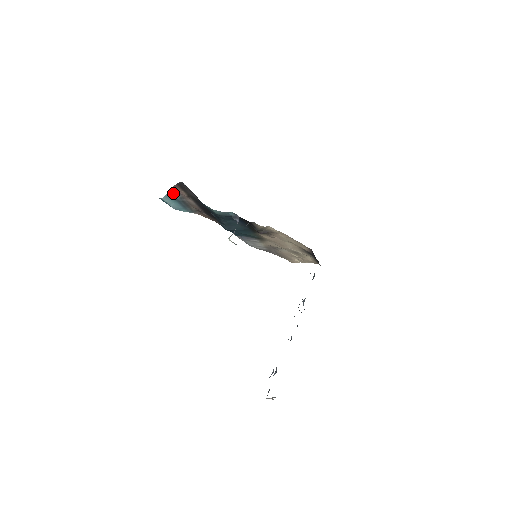
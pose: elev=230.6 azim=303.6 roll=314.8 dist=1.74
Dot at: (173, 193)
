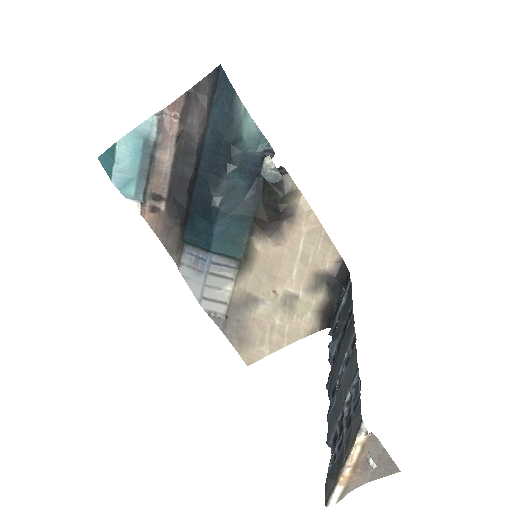
Dot at: (155, 124)
